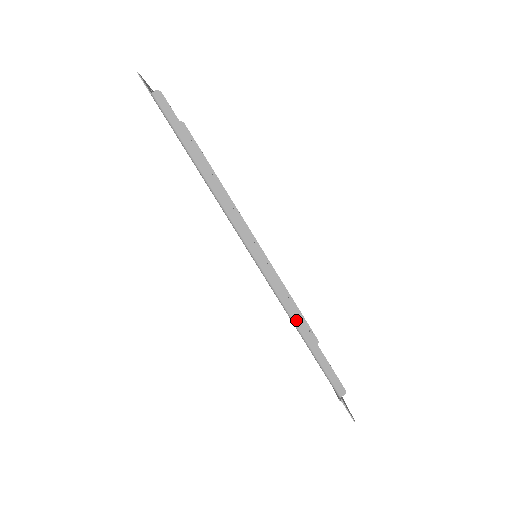
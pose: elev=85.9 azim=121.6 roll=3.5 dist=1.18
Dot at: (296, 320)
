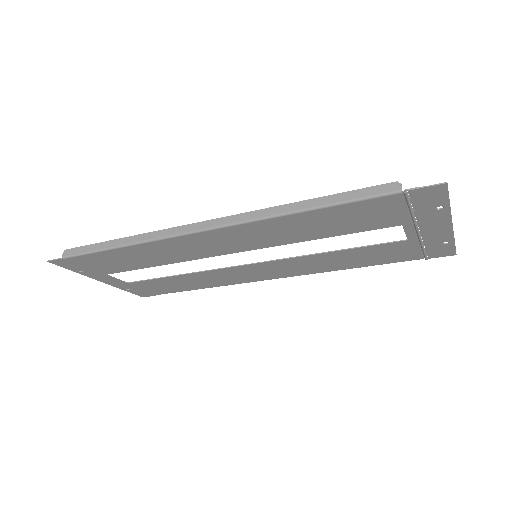
Dot at: (286, 210)
